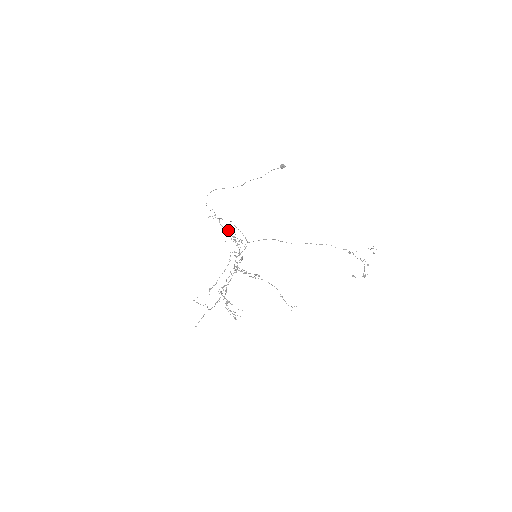
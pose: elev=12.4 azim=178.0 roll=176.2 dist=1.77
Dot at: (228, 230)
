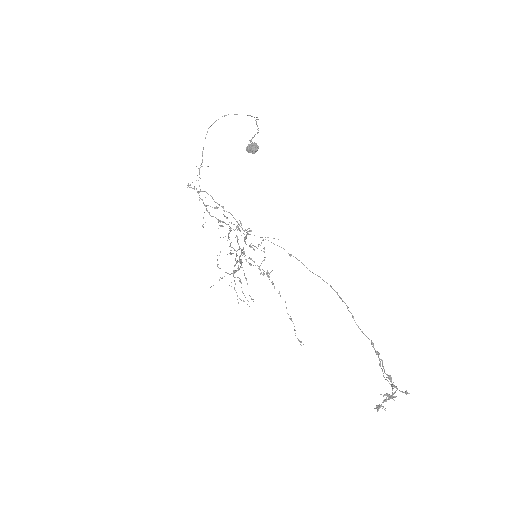
Dot at: (216, 208)
